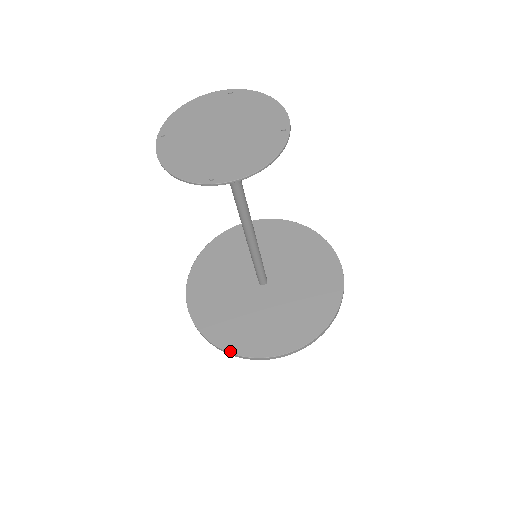
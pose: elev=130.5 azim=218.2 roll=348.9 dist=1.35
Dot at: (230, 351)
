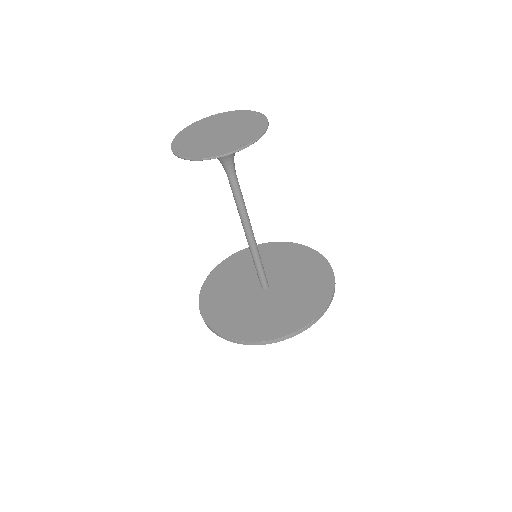
Dot at: (286, 335)
